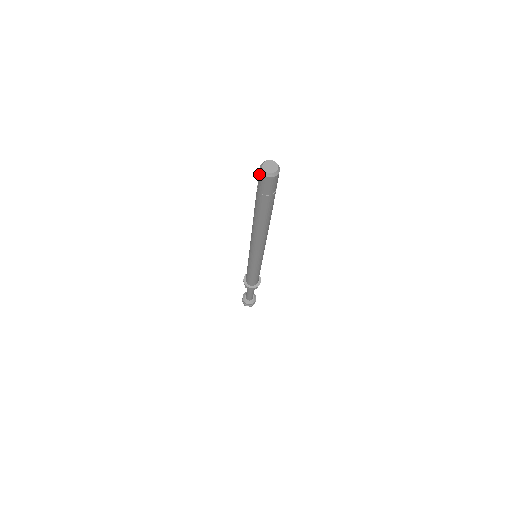
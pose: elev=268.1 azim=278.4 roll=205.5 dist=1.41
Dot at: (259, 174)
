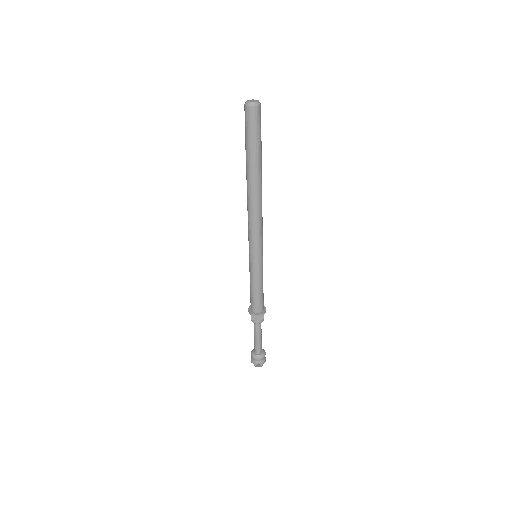
Dot at: (245, 111)
